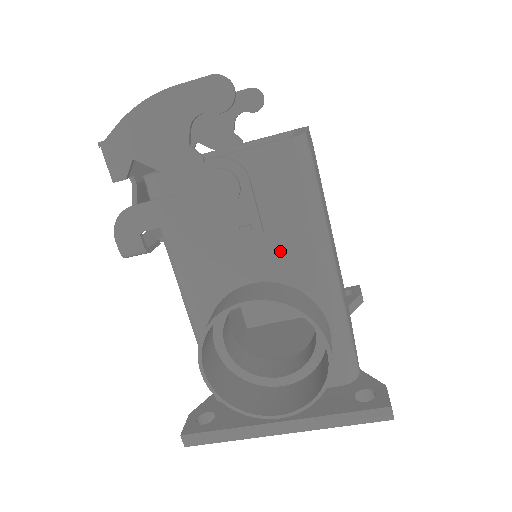
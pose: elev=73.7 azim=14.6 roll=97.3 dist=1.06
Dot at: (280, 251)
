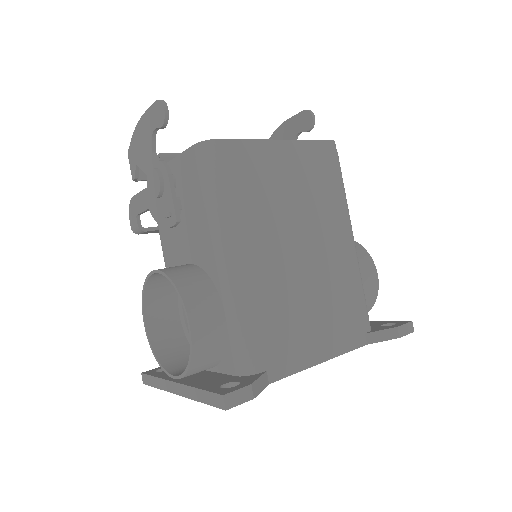
Dot at: (197, 238)
